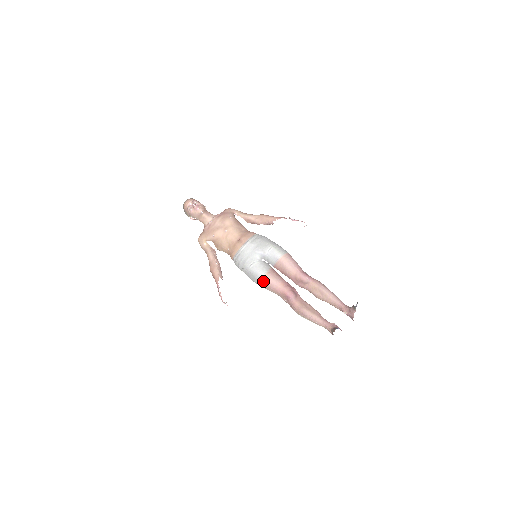
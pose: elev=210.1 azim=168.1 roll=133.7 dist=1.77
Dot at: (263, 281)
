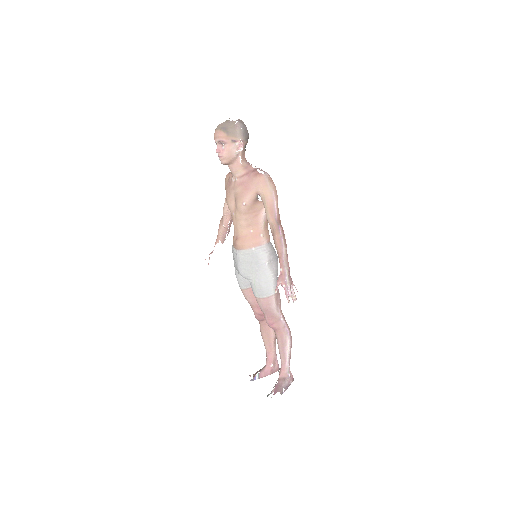
Dot at: occluded
